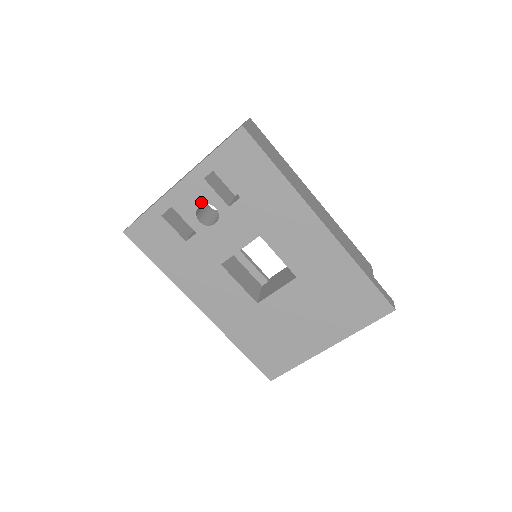
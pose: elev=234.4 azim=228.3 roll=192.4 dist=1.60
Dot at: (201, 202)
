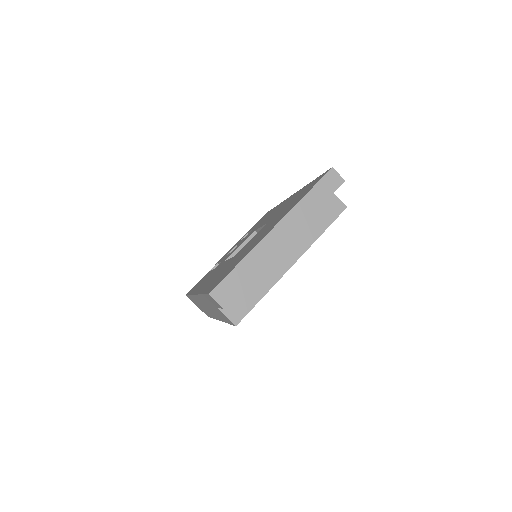
Dot at: (233, 248)
